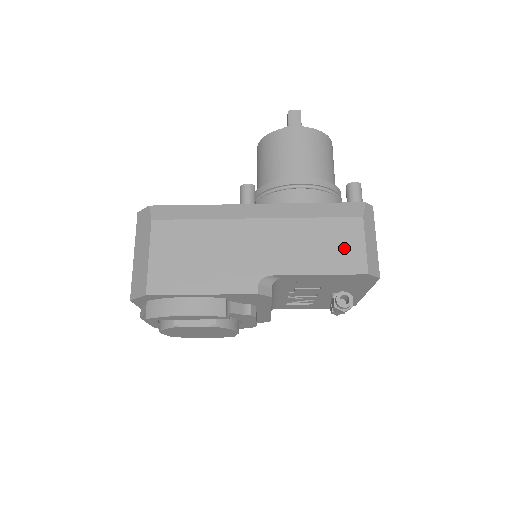
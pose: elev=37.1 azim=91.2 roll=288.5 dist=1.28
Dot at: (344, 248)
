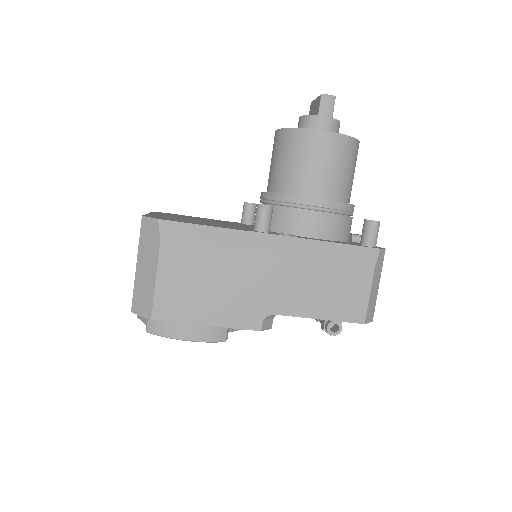
Dot at: (349, 296)
